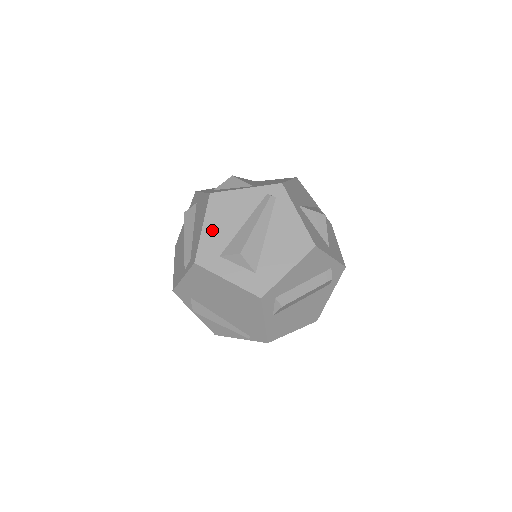
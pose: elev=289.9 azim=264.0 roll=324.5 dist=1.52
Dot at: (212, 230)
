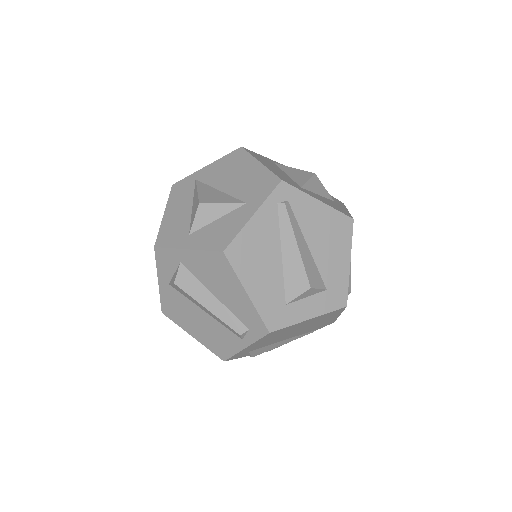
Dot at: (258, 287)
